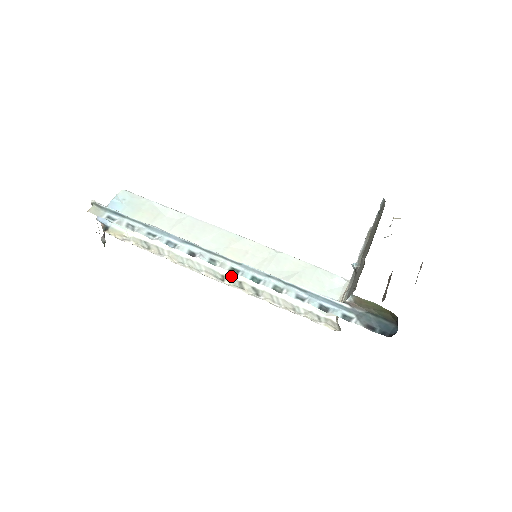
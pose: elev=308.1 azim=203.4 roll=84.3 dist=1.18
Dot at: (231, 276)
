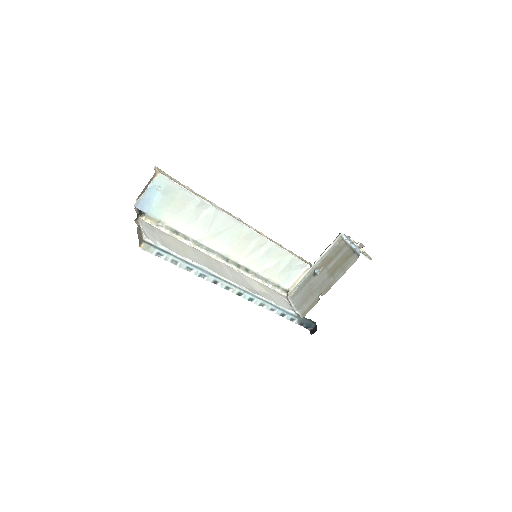
Dot at: (234, 261)
